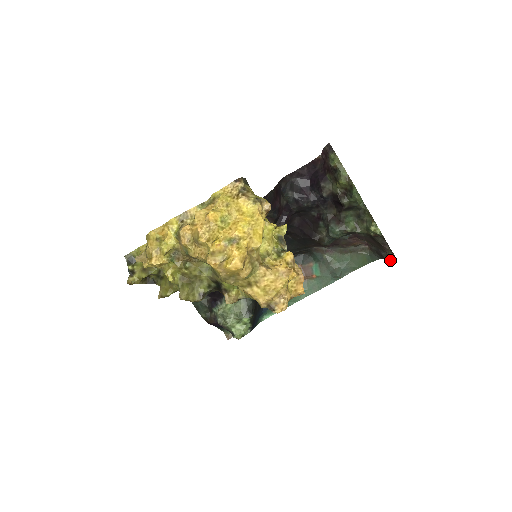
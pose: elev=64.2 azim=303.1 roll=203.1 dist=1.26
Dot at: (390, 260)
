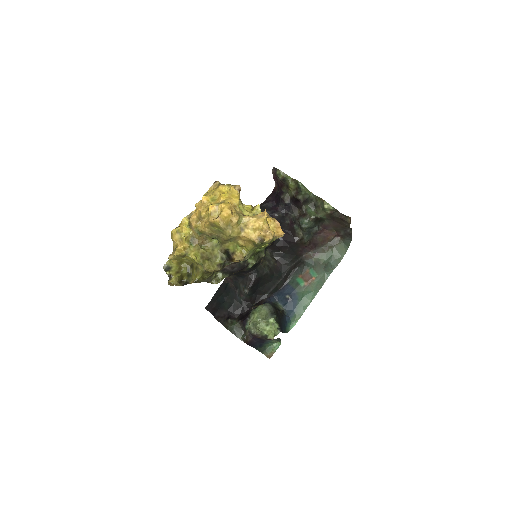
Dot at: occluded
